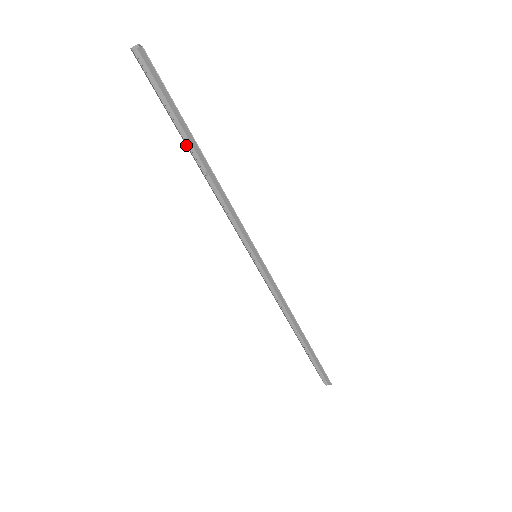
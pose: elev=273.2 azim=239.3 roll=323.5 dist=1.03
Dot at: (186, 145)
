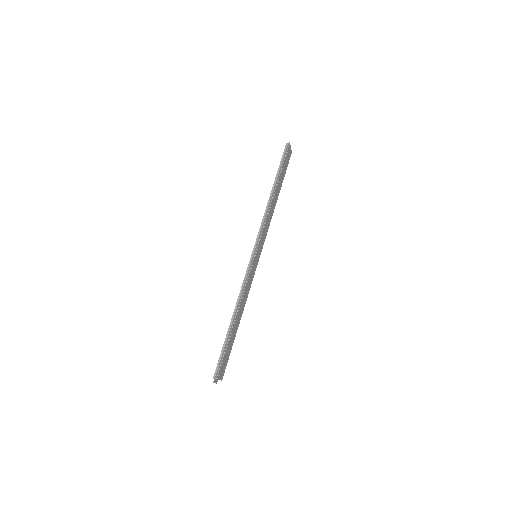
Dot at: occluded
